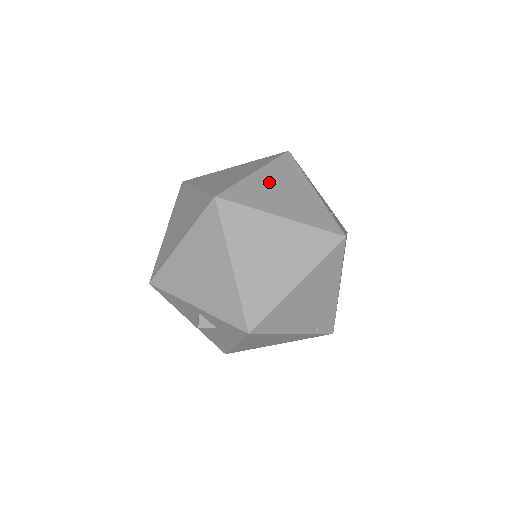
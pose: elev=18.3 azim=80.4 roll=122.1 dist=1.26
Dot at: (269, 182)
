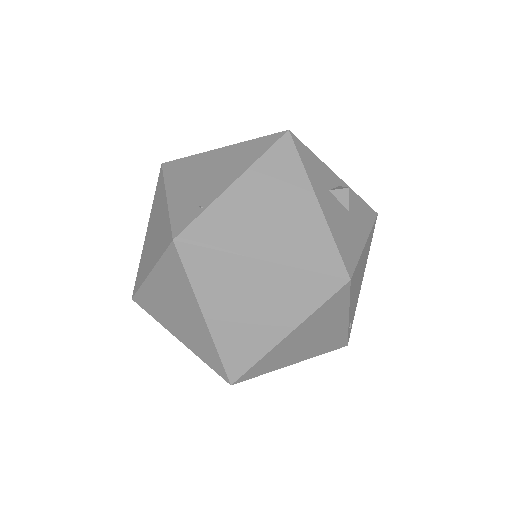
Dot at: (298, 339)
